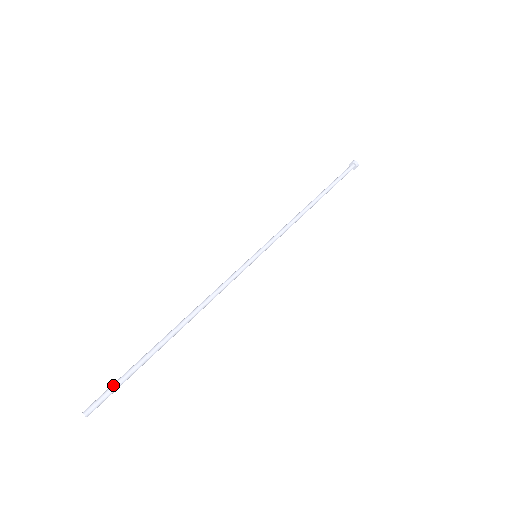
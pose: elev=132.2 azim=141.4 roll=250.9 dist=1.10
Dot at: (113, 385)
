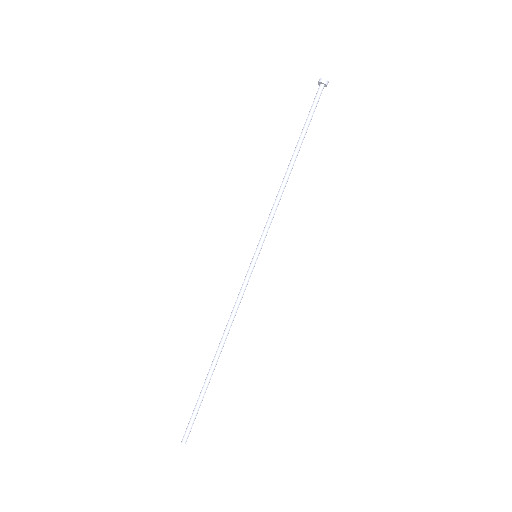
Dot at: (193, 418)
